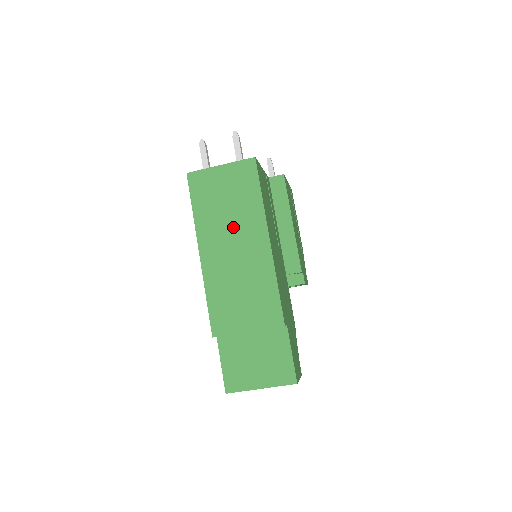
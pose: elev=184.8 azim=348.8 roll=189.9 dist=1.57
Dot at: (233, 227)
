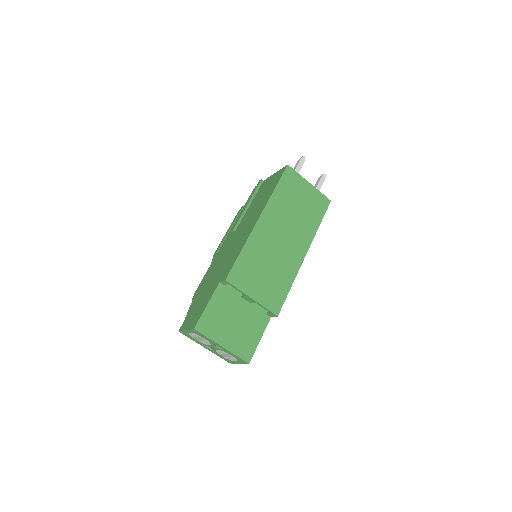
Dot at: (291, 225)
